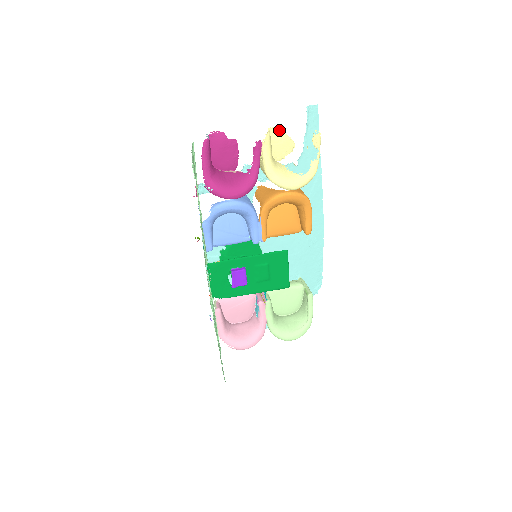
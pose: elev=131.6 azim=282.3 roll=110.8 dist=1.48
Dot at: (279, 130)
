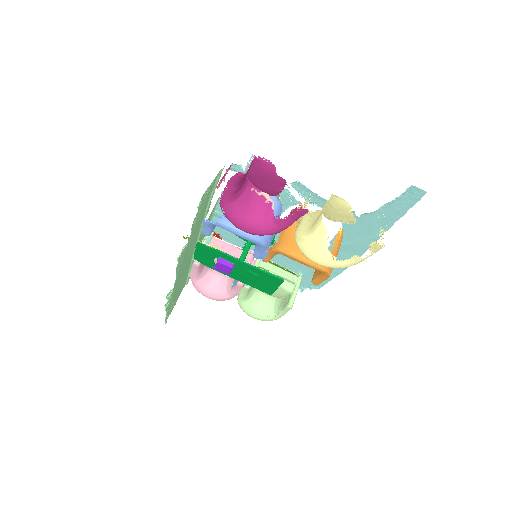
Dot at: (345, 203)
